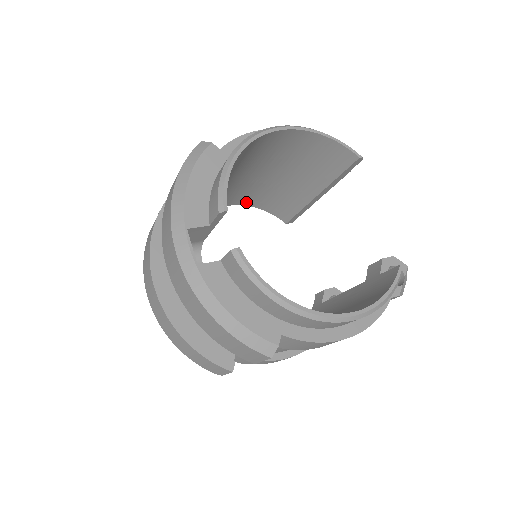
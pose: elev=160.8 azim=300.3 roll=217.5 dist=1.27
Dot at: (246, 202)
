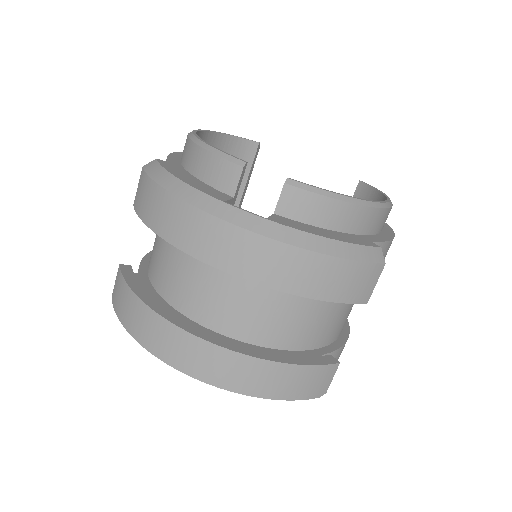
Dot at: occluded
